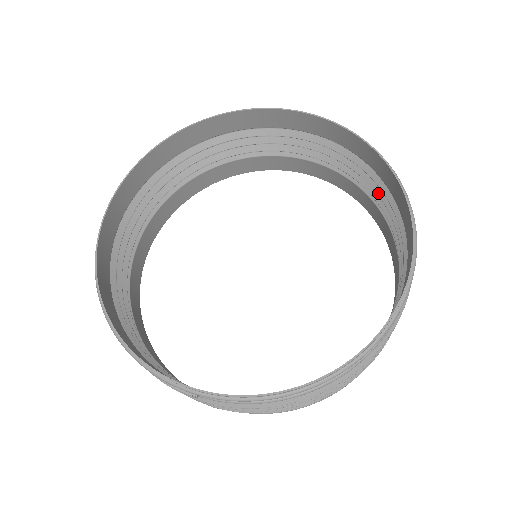
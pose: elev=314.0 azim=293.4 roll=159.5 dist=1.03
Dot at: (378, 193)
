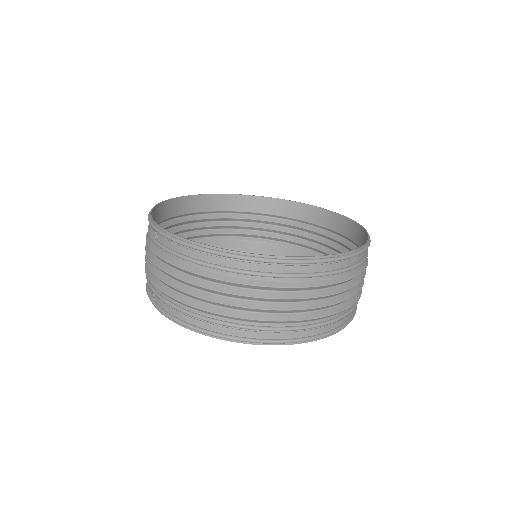
Dot at: occluded
